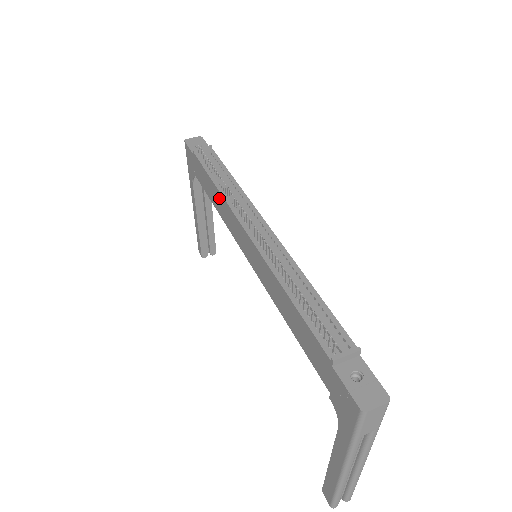
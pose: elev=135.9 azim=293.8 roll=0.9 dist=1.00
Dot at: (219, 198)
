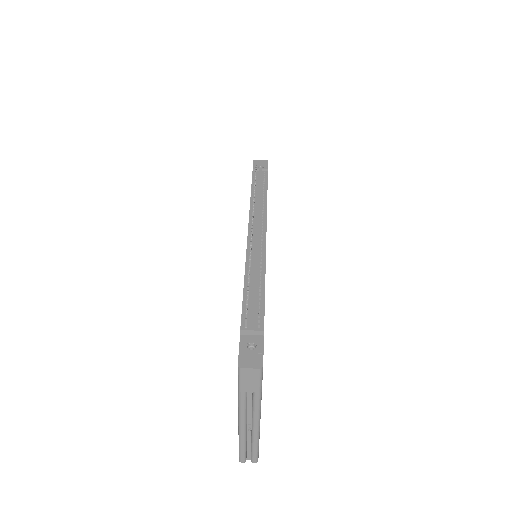
Dot at: occluded
